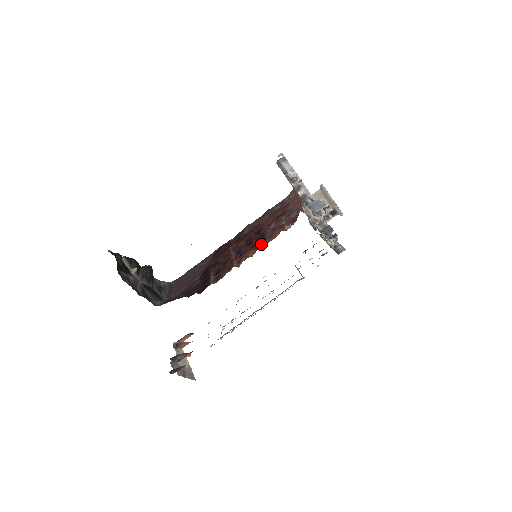
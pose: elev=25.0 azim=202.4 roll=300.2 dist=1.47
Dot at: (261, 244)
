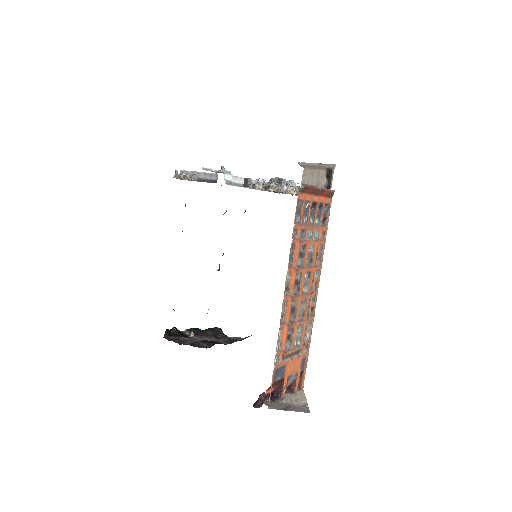
Dot at: occluded
